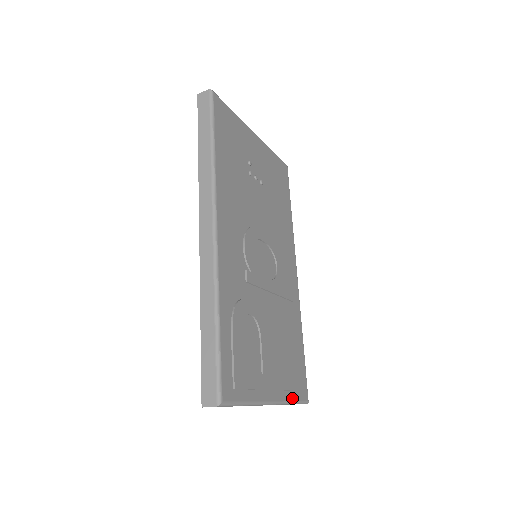
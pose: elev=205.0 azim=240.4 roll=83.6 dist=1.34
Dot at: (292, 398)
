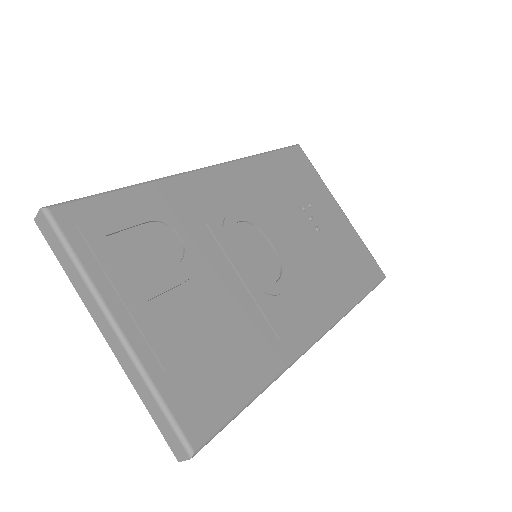
Dot at: (161, 387)
